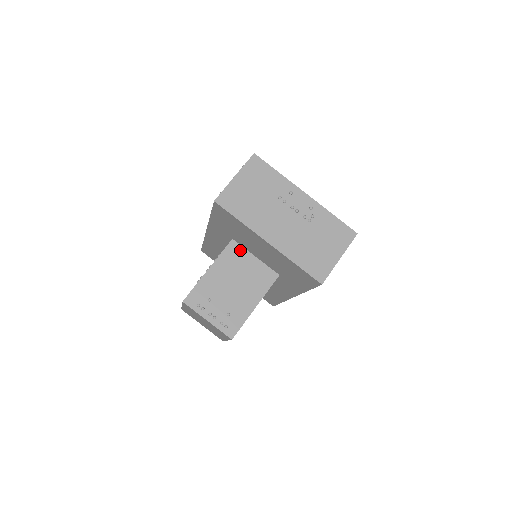
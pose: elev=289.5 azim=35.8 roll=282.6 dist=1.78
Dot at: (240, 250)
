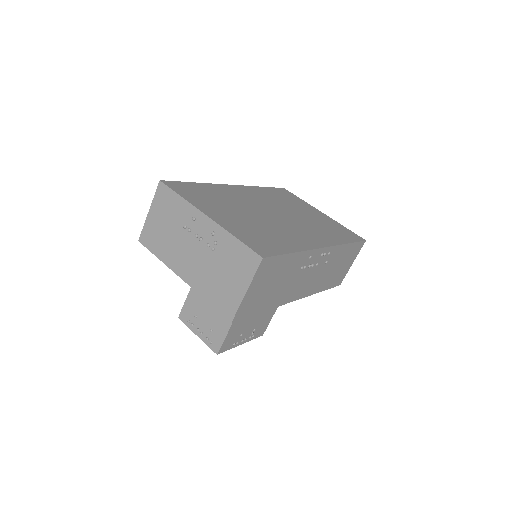
Dot at: occluded
